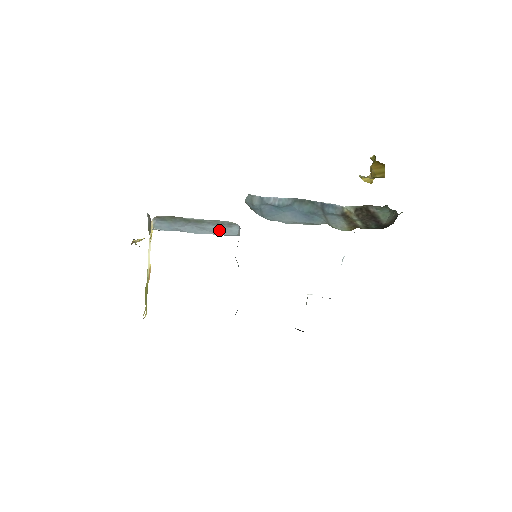
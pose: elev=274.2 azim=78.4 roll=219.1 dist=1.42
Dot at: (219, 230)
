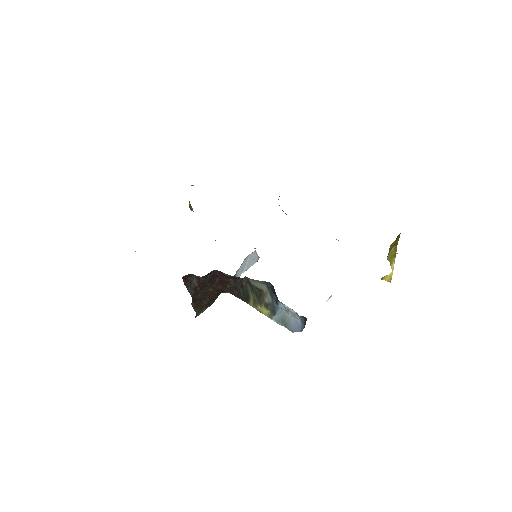
Dot at: occluded
